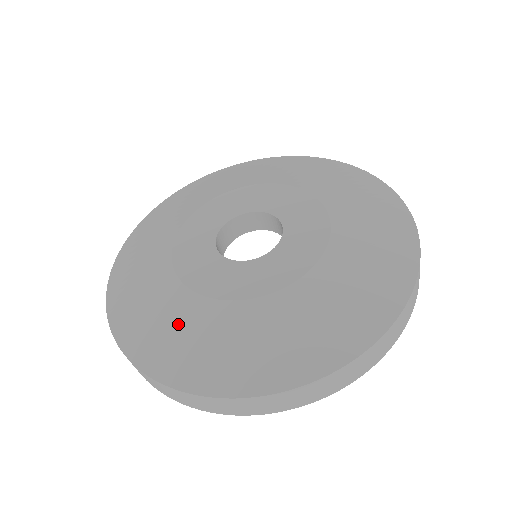
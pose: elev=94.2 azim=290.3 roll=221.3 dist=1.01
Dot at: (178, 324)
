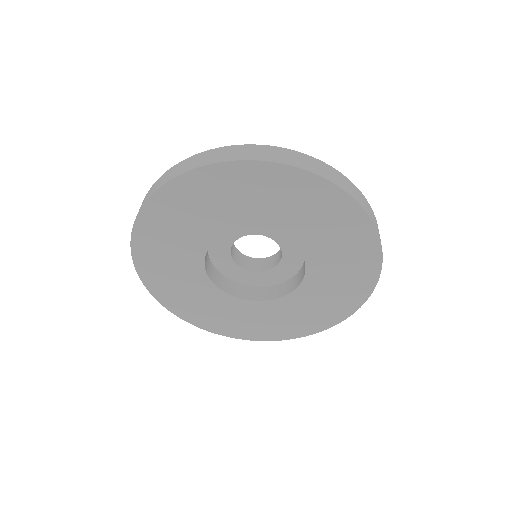
Dot at: occluded
